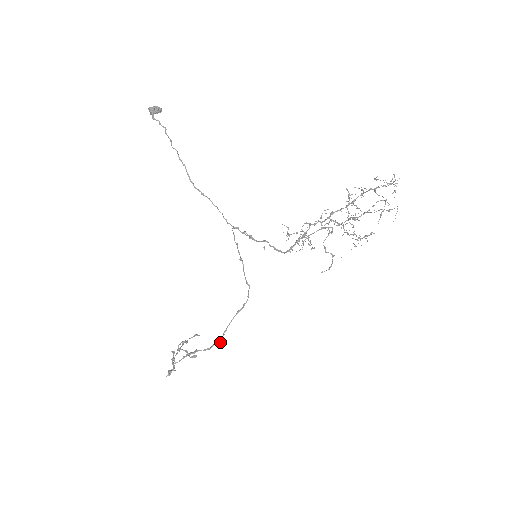
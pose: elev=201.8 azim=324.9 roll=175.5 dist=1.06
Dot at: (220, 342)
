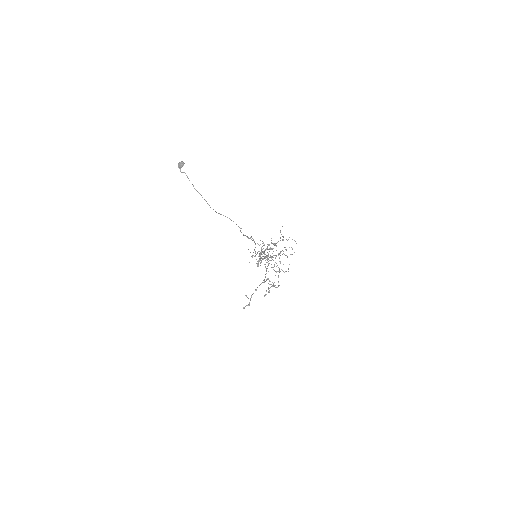
Dot at: occluded
